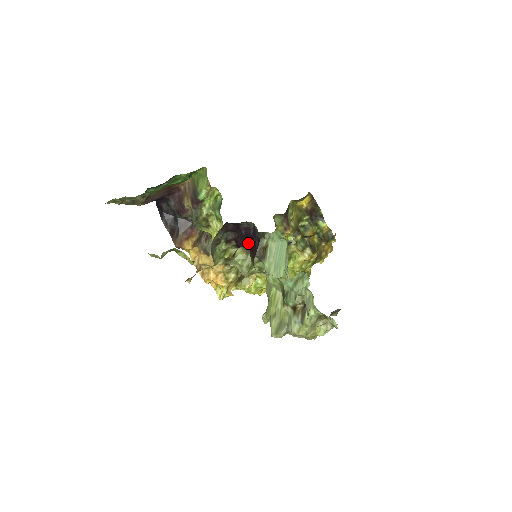
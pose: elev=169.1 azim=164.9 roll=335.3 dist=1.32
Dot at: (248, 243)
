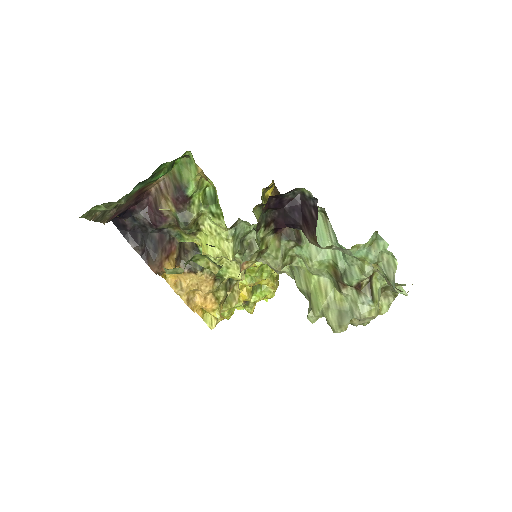
Dot at: (296, 219)
